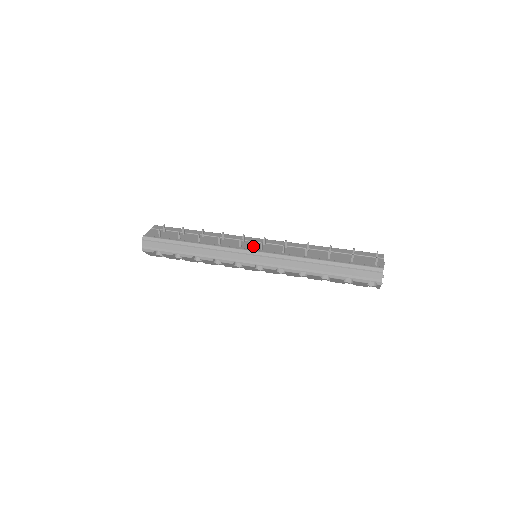
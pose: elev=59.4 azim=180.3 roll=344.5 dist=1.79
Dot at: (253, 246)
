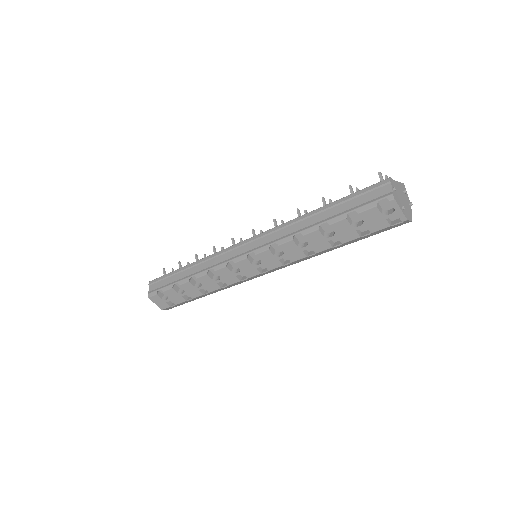
Dot at: occluded
